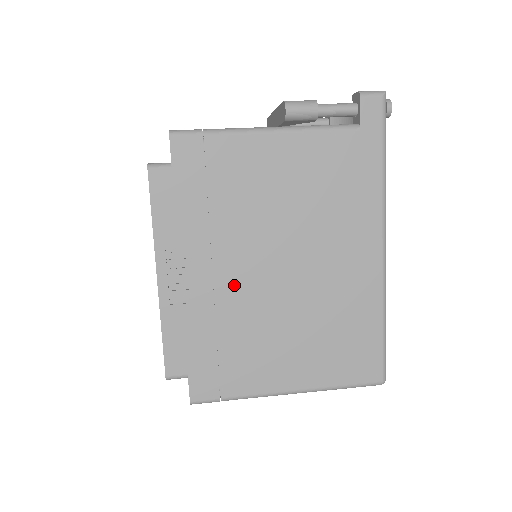
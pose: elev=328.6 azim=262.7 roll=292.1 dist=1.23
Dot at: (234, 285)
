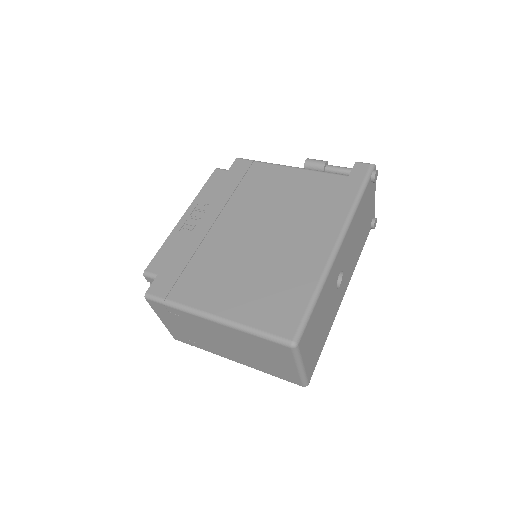
Dot at: (222, 233)
